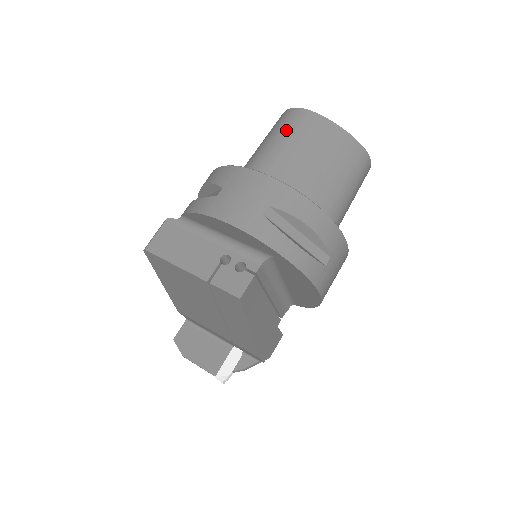
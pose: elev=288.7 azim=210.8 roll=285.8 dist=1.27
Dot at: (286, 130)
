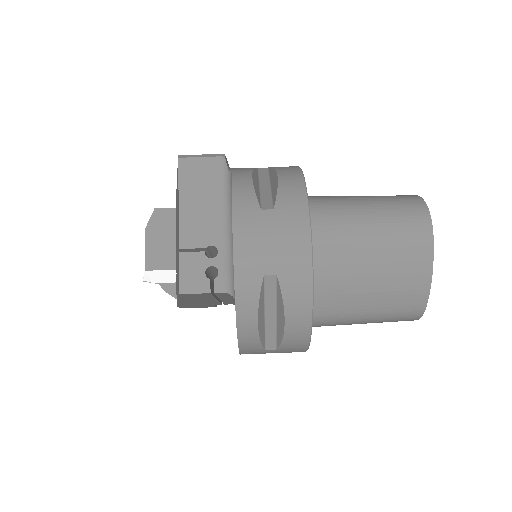
Dot at: (393, 222)
